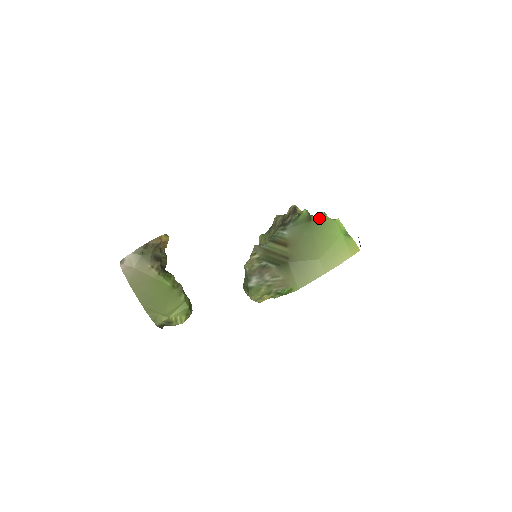
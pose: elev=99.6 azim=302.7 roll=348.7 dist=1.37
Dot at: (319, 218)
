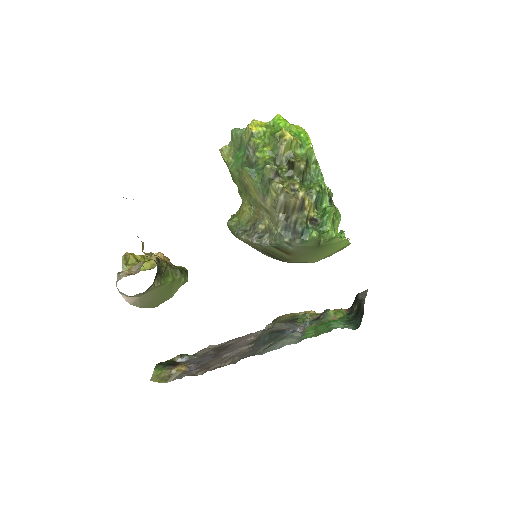
Dot at: (328, 242)
